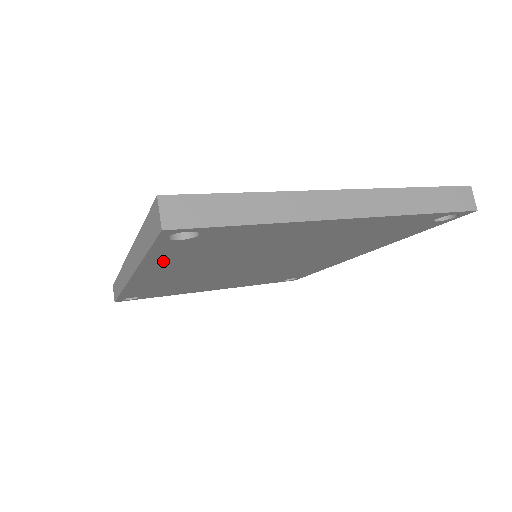
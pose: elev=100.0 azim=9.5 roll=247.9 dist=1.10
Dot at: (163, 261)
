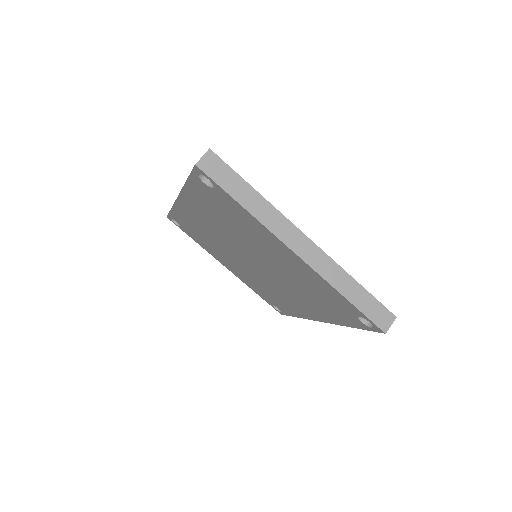
Dot at: (195, 196)
